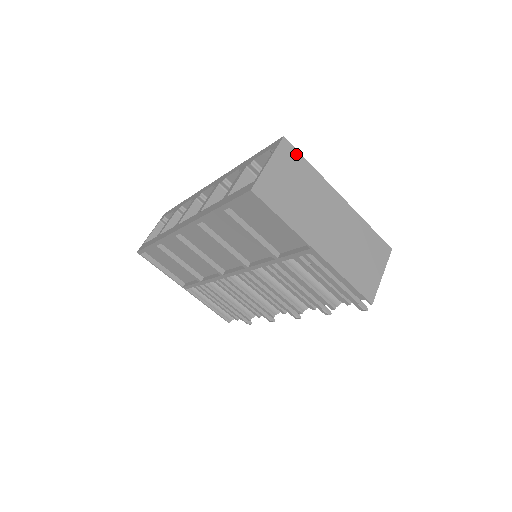
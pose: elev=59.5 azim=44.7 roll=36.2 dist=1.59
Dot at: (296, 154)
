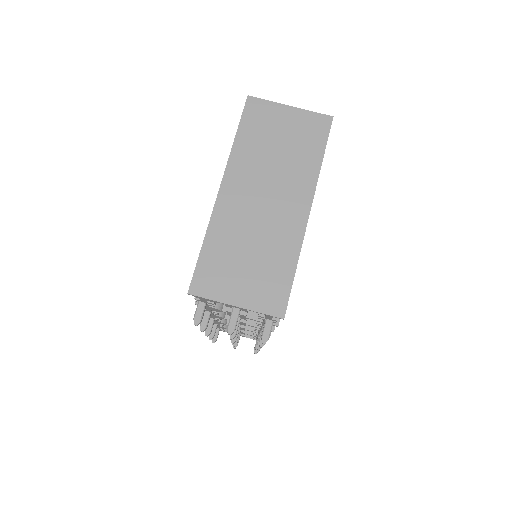
Dot at: (323, 136)
